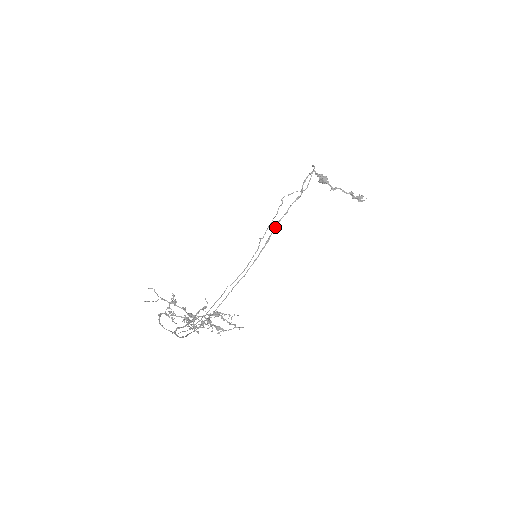
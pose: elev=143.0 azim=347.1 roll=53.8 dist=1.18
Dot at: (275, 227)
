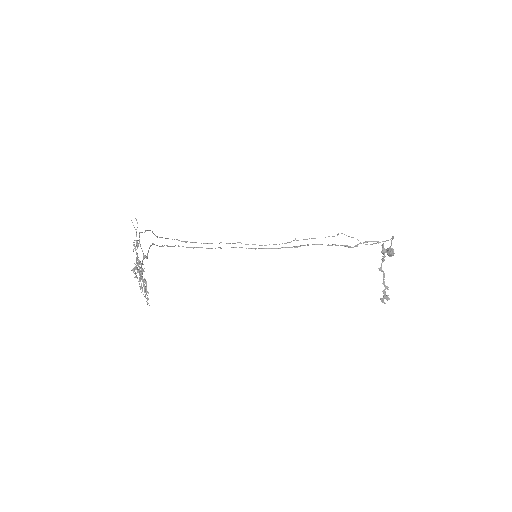
Dot at: (312, 244)
